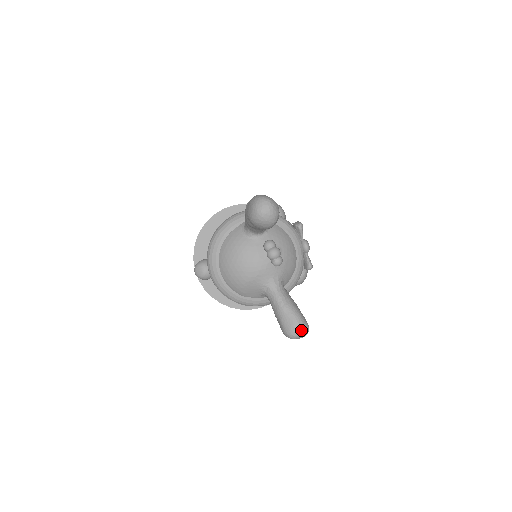
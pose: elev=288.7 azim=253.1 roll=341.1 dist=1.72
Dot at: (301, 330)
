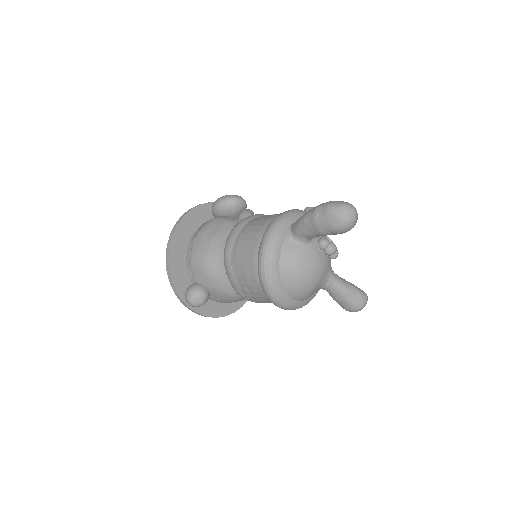
Dot at: (367, 300)
